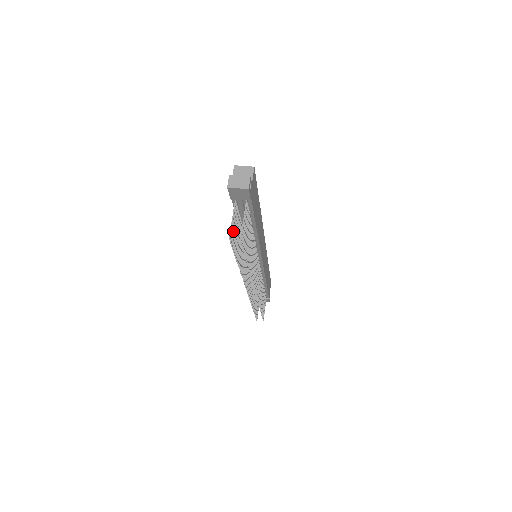
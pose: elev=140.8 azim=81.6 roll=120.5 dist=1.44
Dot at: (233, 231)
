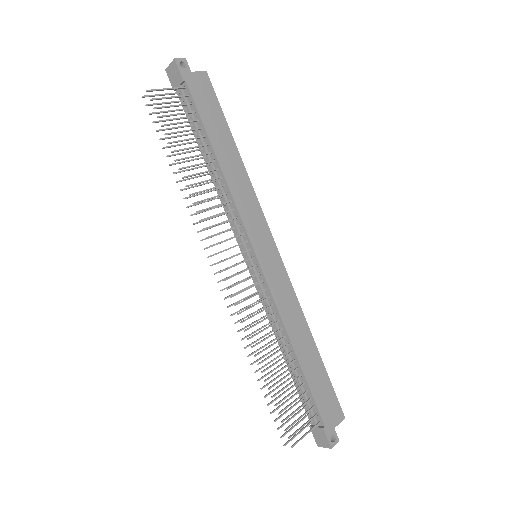
Dot at: (163, 112)
